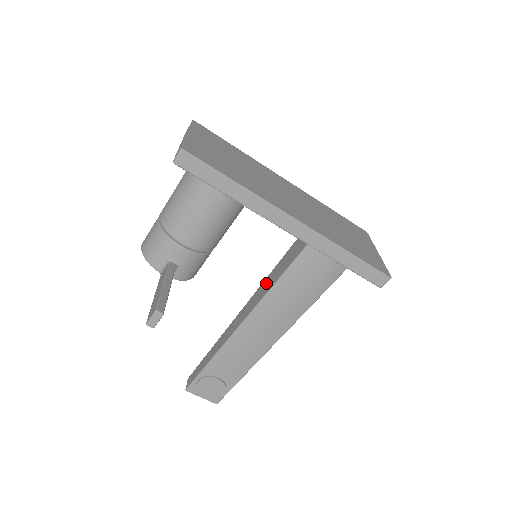
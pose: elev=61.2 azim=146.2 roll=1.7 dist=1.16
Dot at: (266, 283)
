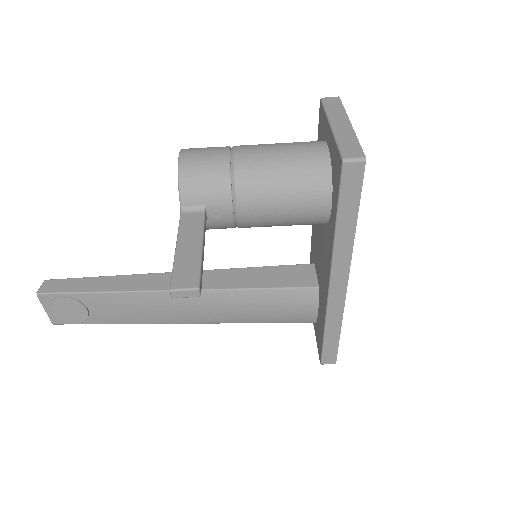
Dot at: (229, 275)
